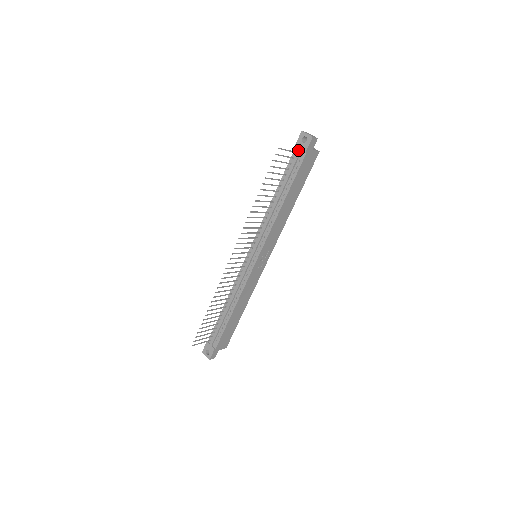
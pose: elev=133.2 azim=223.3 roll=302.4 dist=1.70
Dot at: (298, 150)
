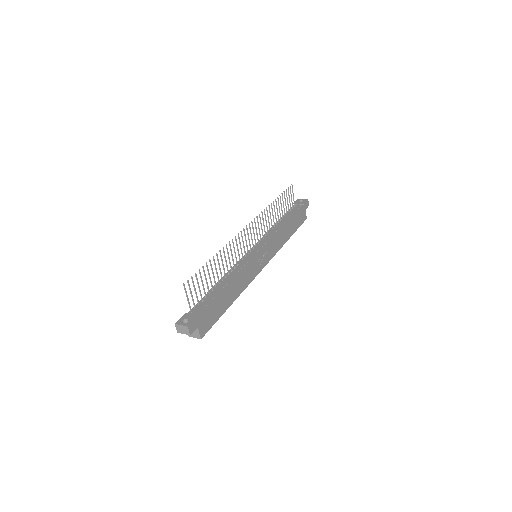
Dot at: (297, 204)
